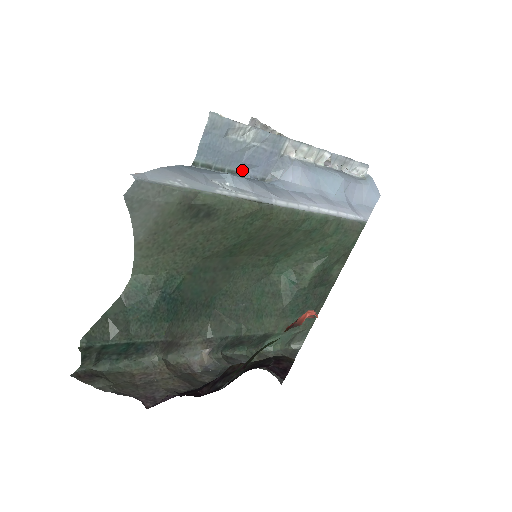
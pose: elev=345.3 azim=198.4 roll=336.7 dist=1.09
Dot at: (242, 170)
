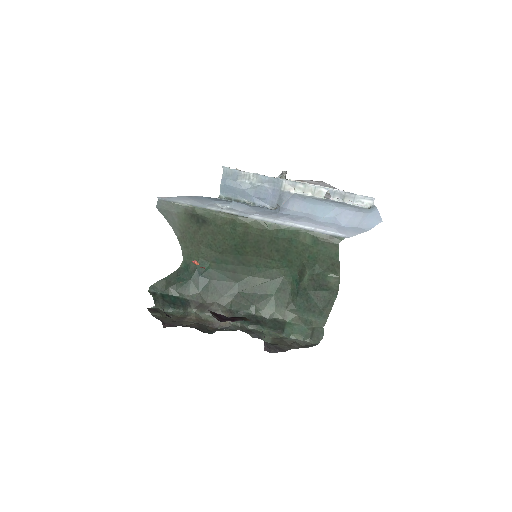
Dot at: (254, 201)
